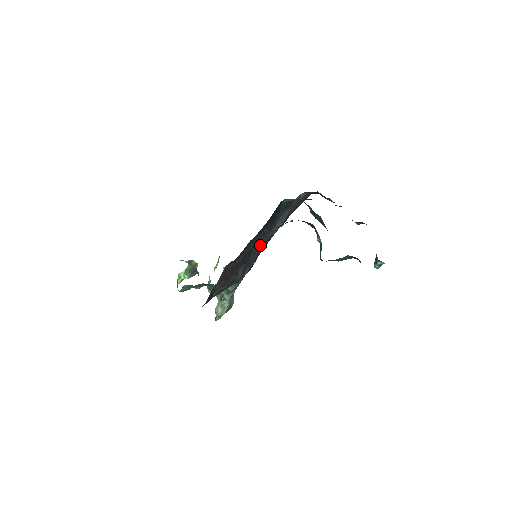
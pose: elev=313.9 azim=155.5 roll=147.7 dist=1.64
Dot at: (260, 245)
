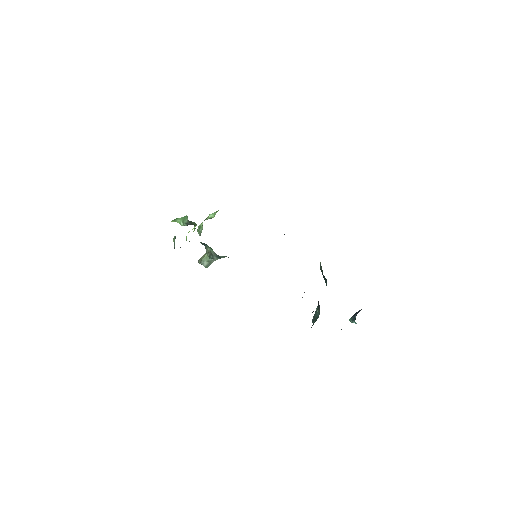
Dot at: occluded
